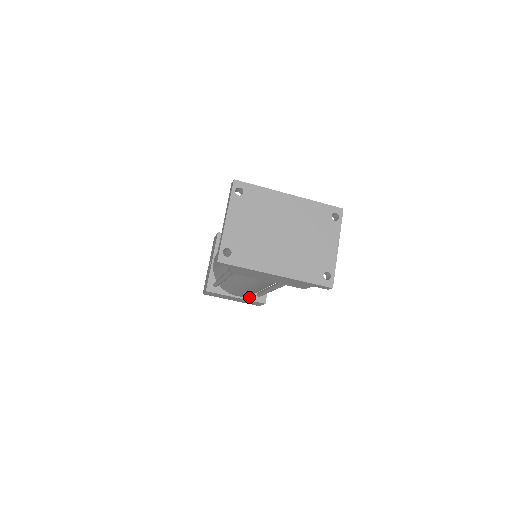
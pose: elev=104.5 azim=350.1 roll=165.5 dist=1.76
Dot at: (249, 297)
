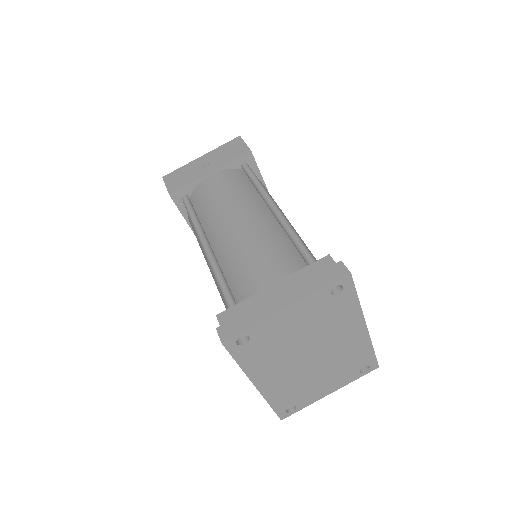
Dot at: occluded
